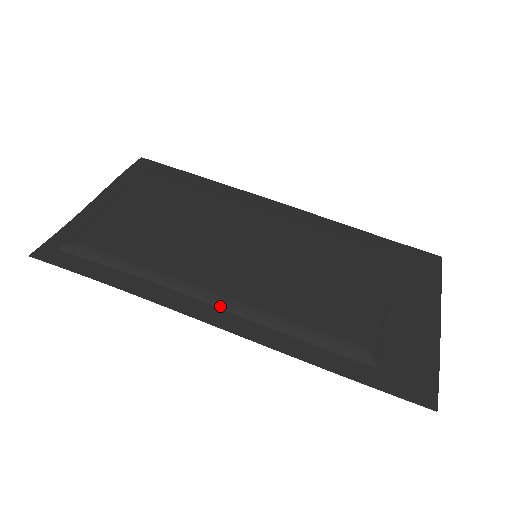
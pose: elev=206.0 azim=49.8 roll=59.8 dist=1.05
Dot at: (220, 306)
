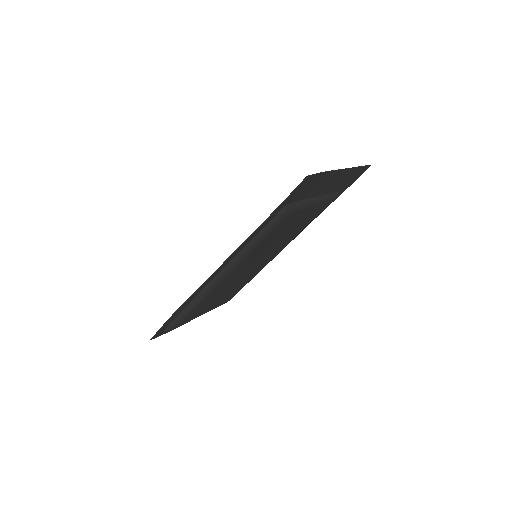
Dot at: occluded
